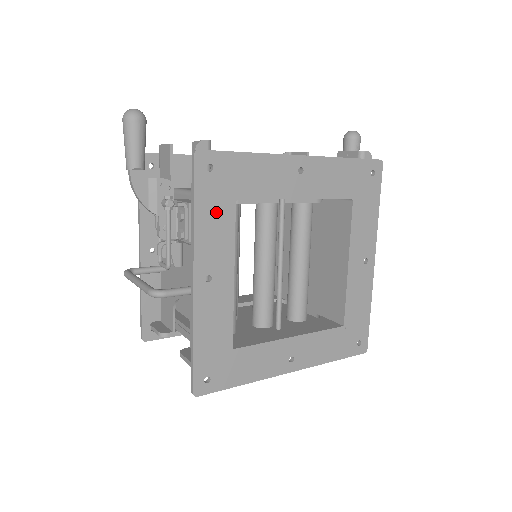
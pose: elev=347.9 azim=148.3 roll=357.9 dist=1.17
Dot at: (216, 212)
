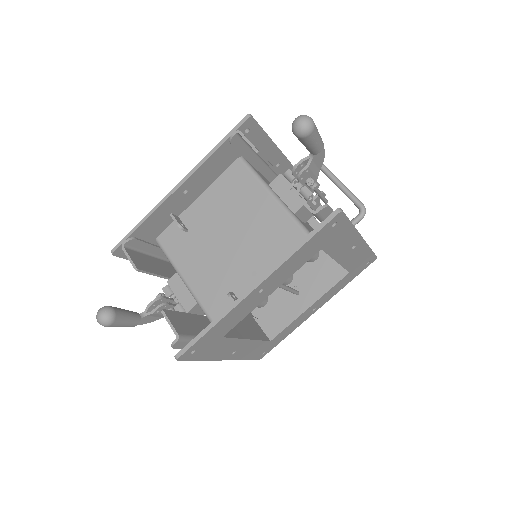
Dot at: (214, 349)
